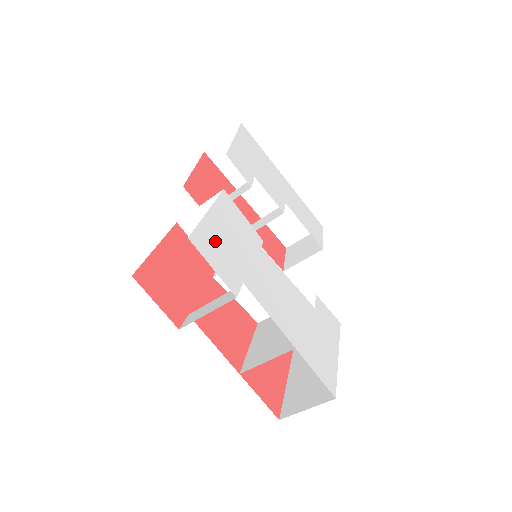
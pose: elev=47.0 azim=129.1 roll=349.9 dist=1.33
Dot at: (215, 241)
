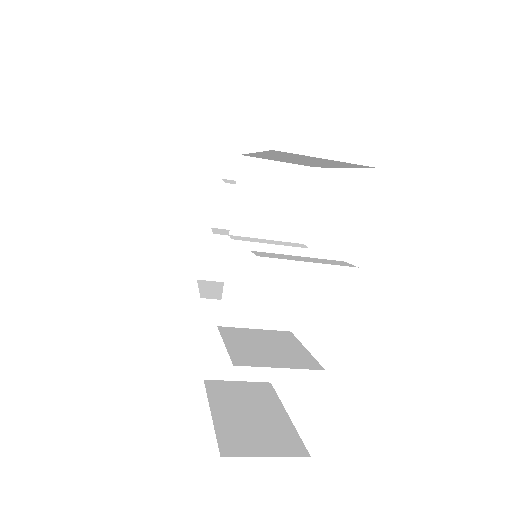
Dot at: occluded
